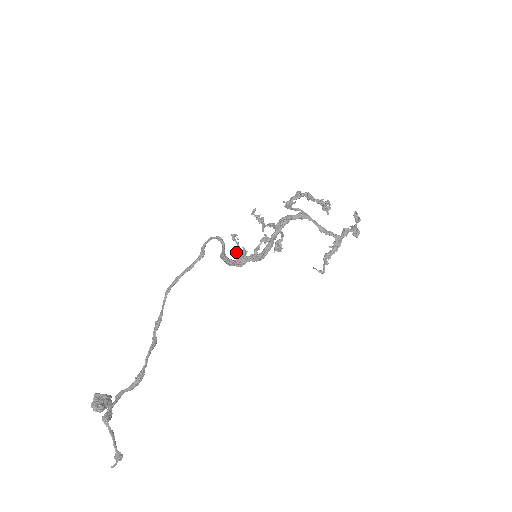
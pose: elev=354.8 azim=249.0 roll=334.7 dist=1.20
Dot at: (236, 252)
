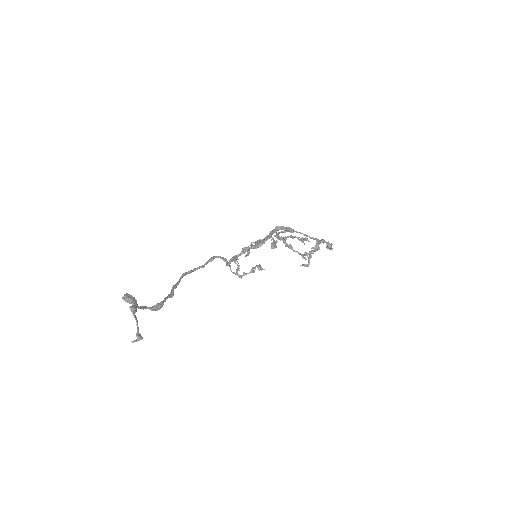
Dot at: (237, 270)
